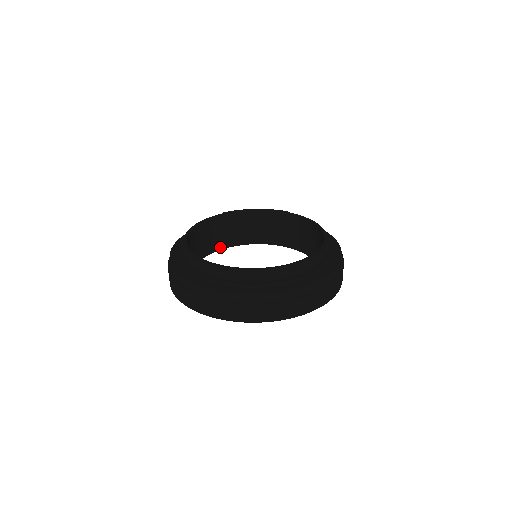
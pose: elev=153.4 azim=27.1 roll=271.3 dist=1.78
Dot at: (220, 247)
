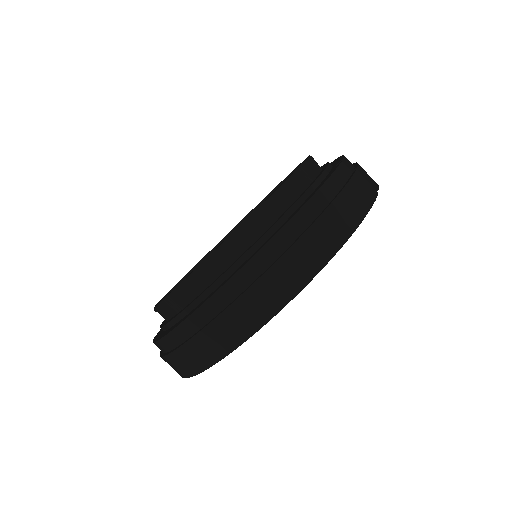
Dot at: occluded
